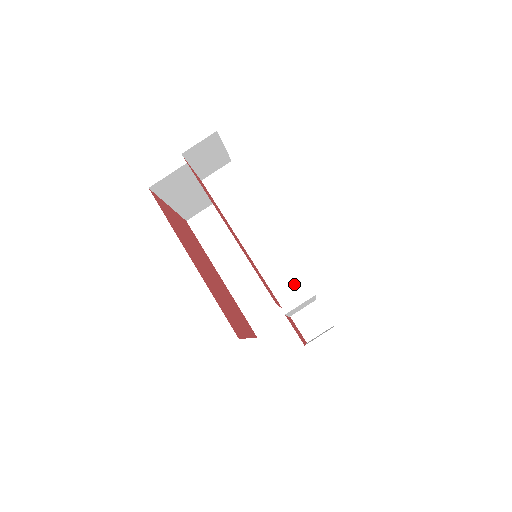
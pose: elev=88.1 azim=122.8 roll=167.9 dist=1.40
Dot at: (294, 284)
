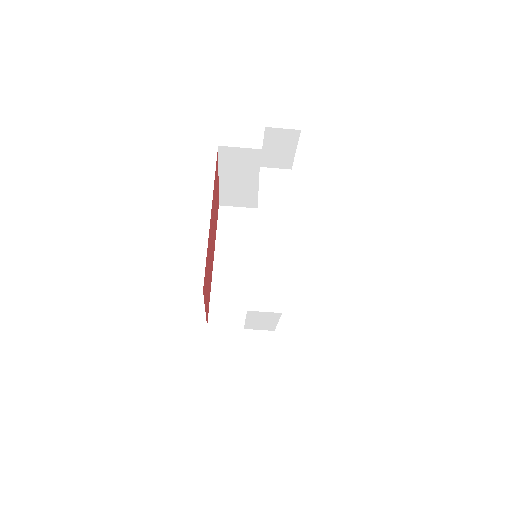
Dot at: (275, 281)
